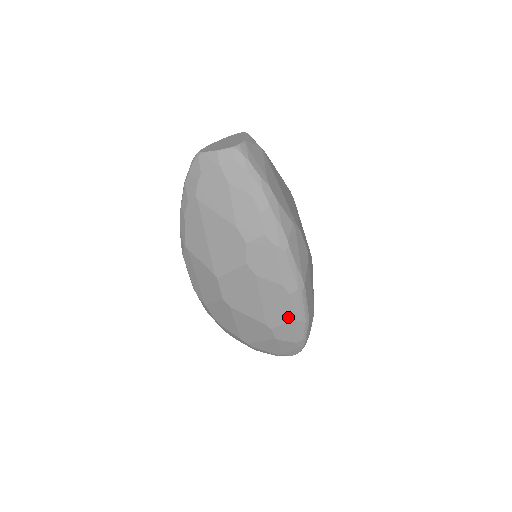
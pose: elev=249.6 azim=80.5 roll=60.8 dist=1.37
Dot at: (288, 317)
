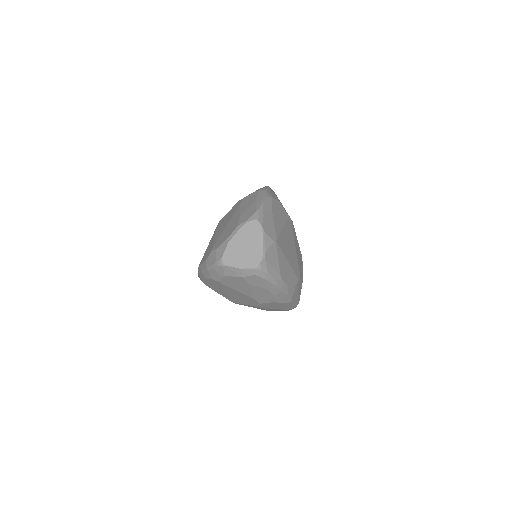
Dot at: occluded
